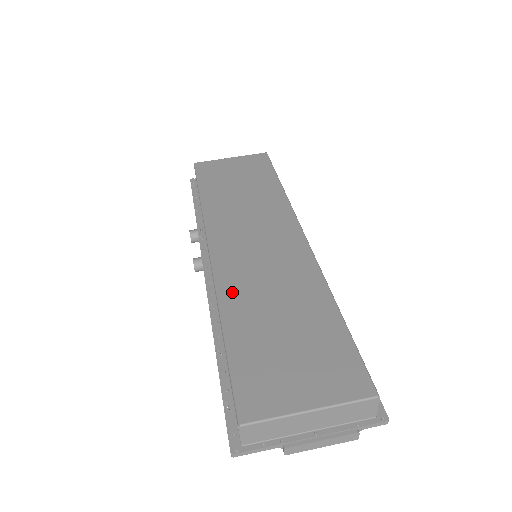
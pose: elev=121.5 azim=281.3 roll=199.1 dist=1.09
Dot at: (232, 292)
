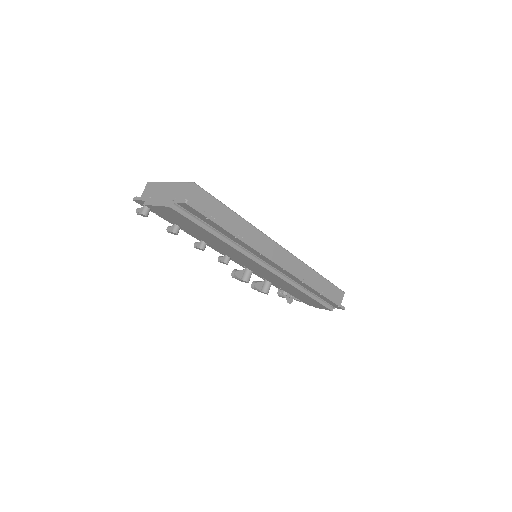
Dot at: occluded
